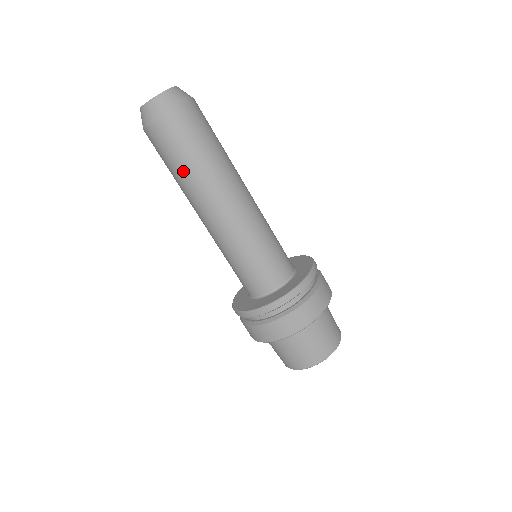
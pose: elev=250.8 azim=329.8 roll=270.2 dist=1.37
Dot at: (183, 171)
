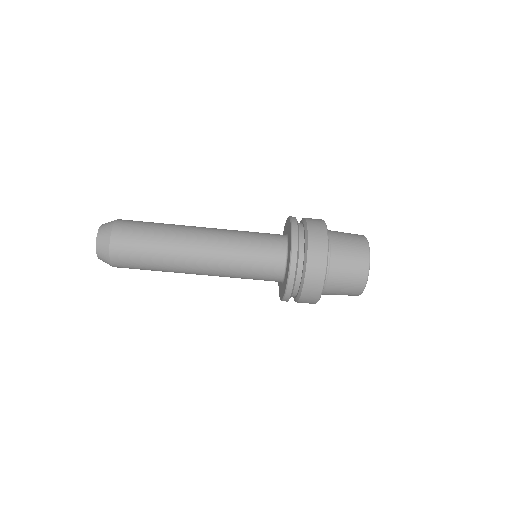
Dot at: occluded
